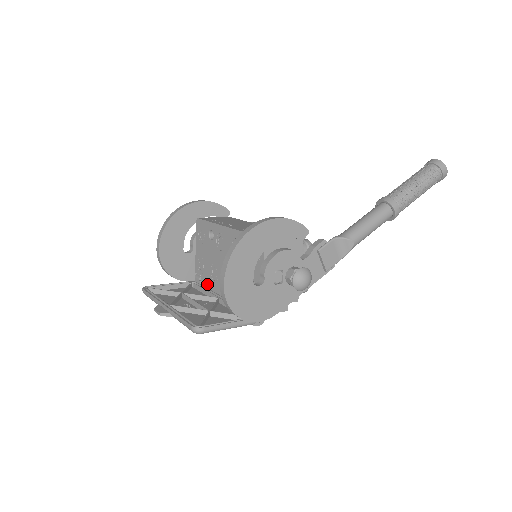
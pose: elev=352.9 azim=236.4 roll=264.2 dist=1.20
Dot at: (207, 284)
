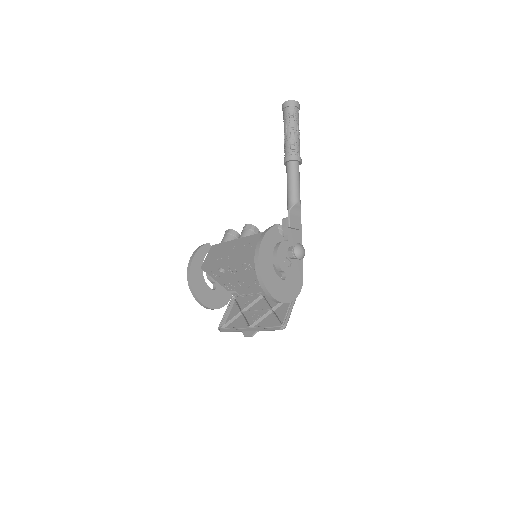
Dot at: (244, 292)
